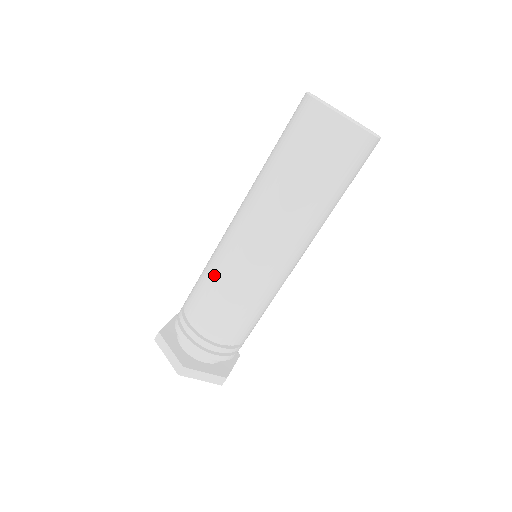
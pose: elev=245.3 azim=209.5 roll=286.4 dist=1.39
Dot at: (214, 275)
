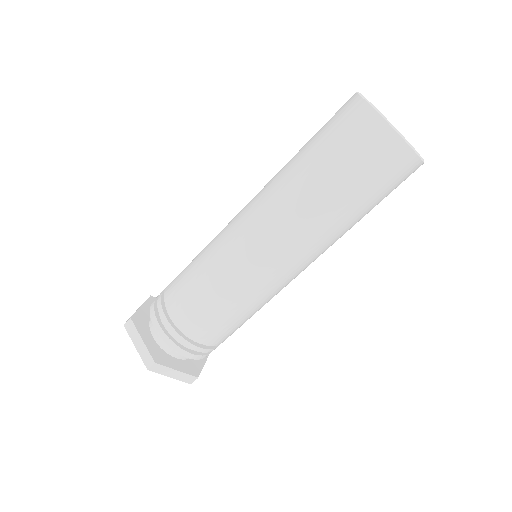
Dot at: occluded
